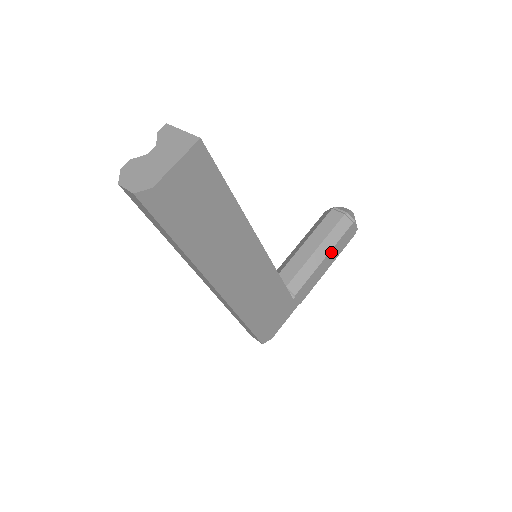
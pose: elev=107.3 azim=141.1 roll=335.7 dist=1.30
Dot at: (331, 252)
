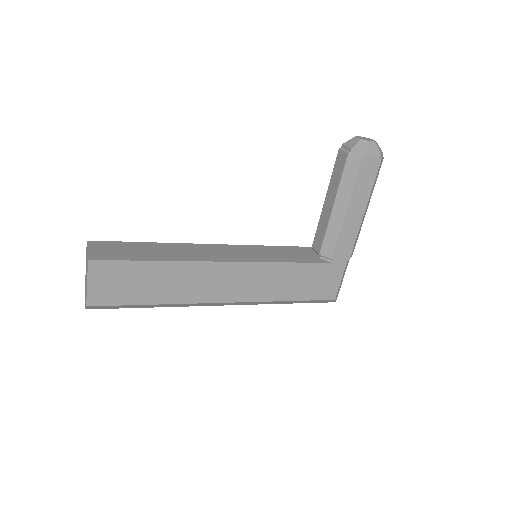
Dot at: (352, 200)
